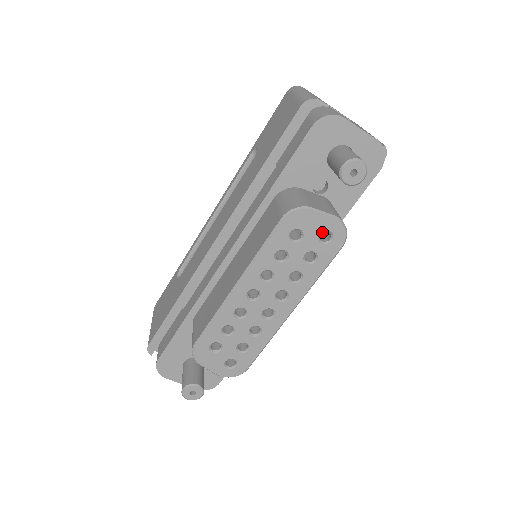
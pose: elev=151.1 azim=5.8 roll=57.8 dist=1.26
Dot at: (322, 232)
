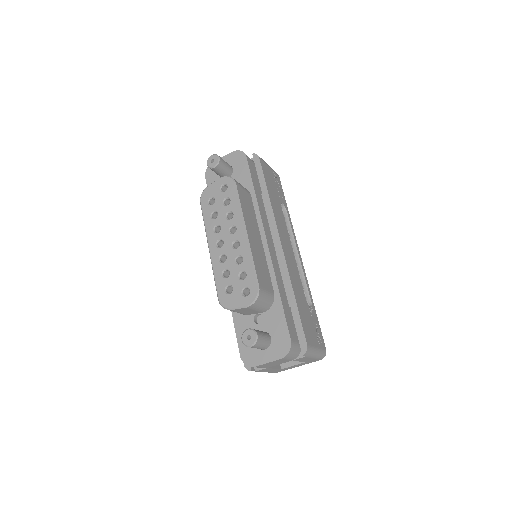
Dot at: (221, 189)
